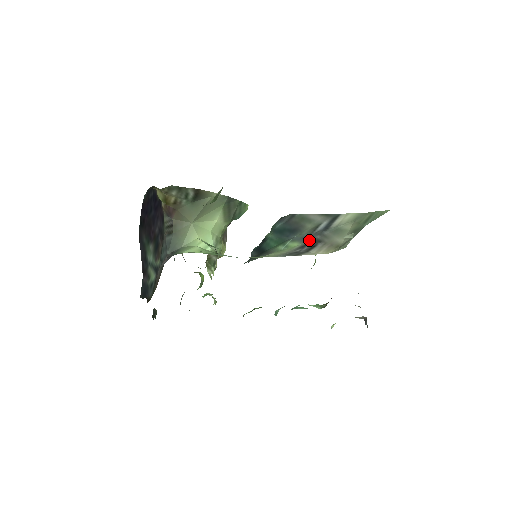
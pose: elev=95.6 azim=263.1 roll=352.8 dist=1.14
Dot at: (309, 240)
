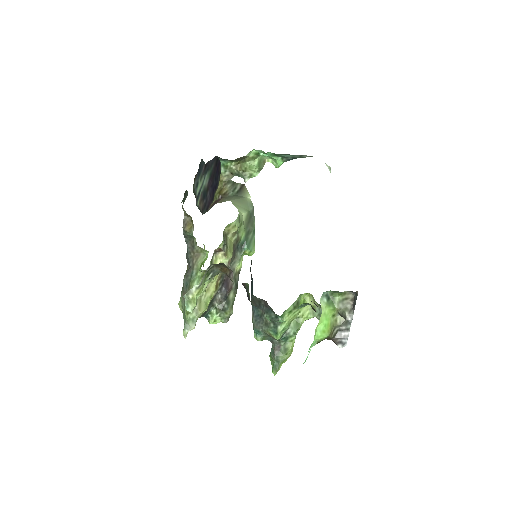
Dot at: occluded
